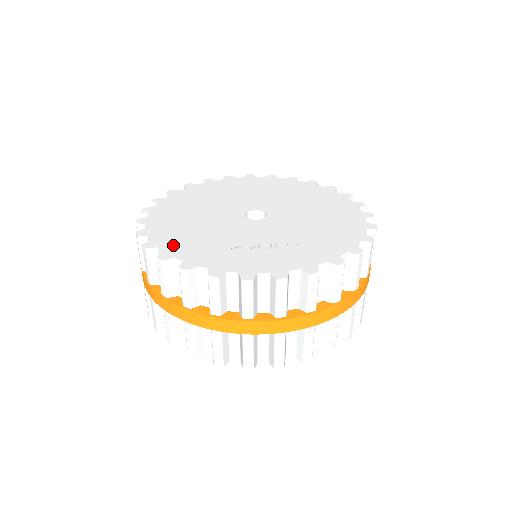
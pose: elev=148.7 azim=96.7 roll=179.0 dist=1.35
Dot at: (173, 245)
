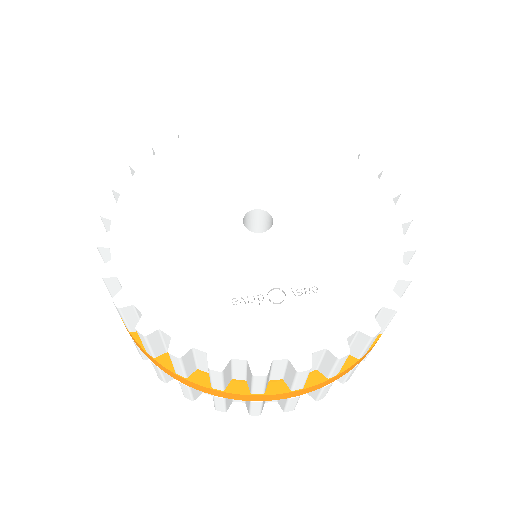
Dot at: (154, 299)
